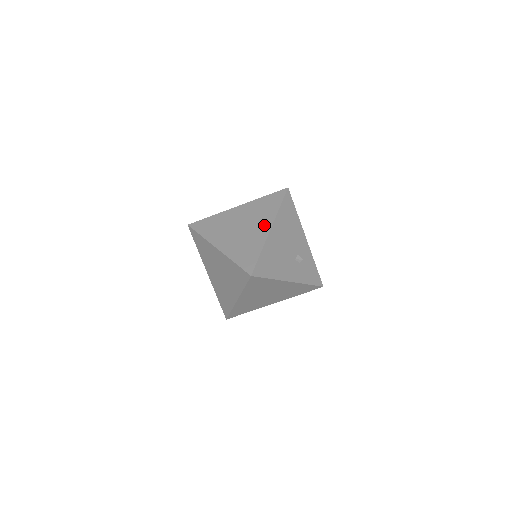
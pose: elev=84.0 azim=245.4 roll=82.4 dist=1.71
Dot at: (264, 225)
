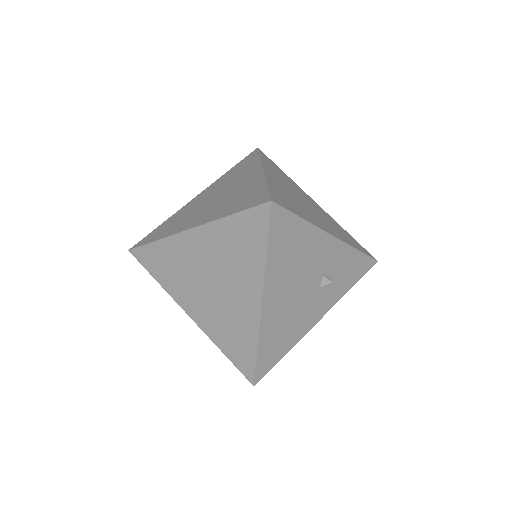
Dot at: (248, 292)
